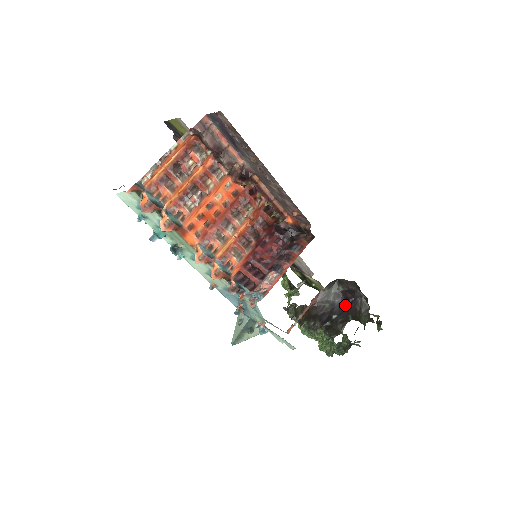
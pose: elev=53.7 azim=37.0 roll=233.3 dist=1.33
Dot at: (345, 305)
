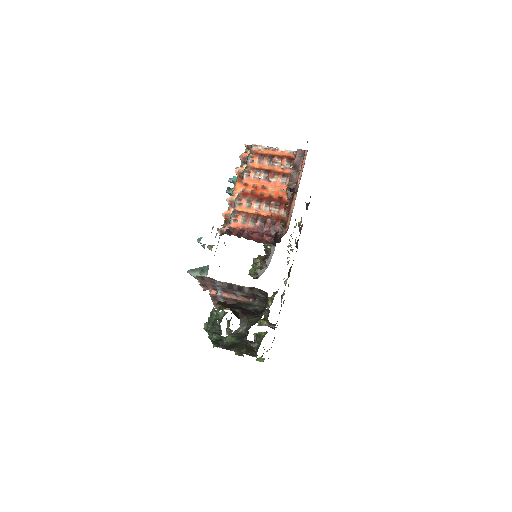
Dot at: occluded
